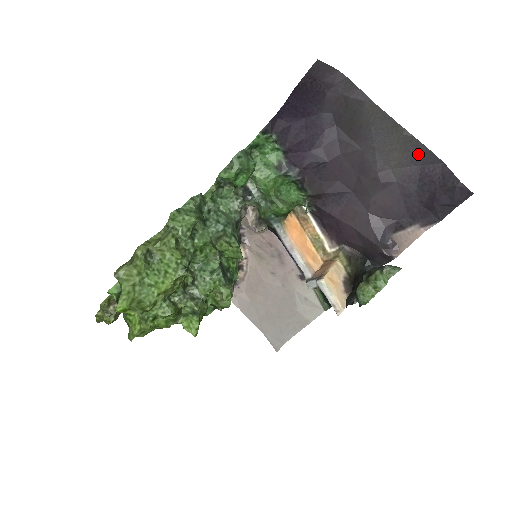
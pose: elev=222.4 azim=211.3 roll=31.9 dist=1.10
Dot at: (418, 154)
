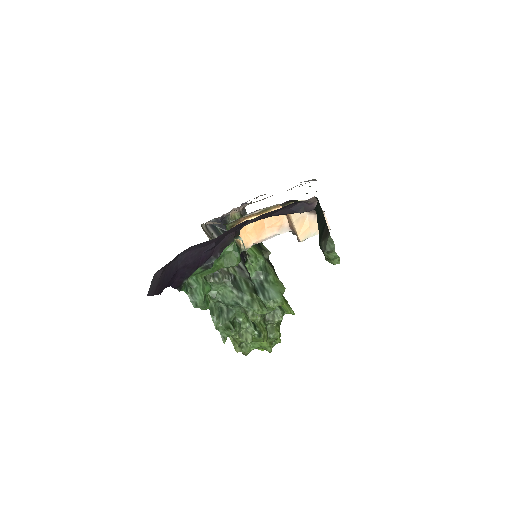
Dot at: occluded
